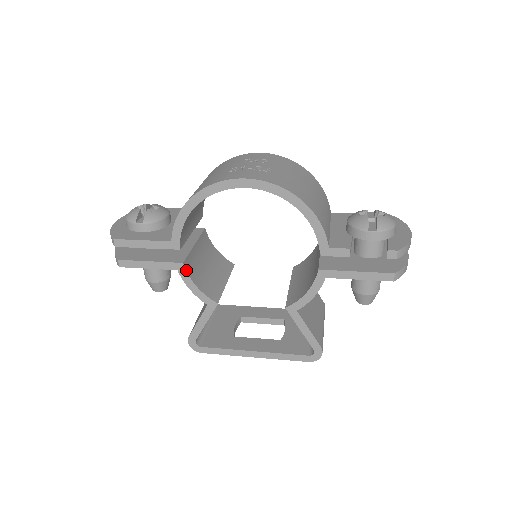
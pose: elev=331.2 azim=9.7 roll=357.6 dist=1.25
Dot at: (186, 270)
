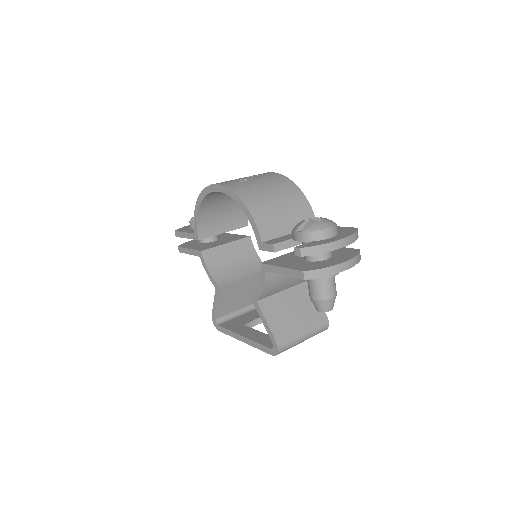
Dot at: (203, 257)
